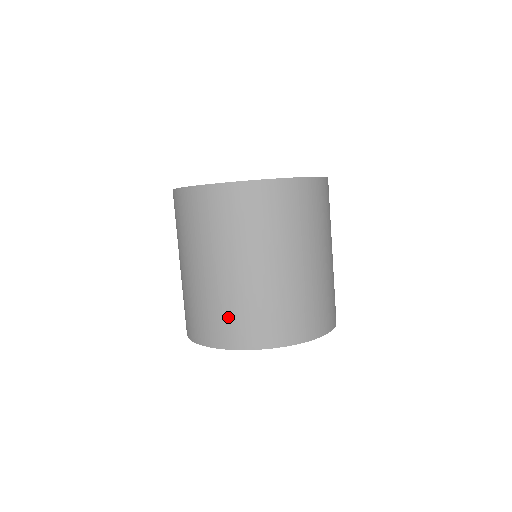
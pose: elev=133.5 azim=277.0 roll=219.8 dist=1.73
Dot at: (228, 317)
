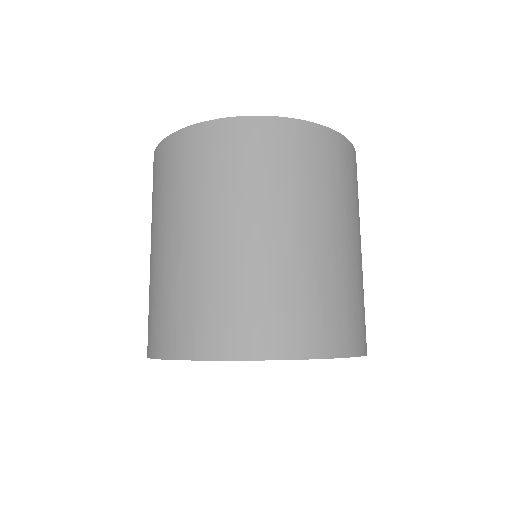
Dot at: (199, 308)
